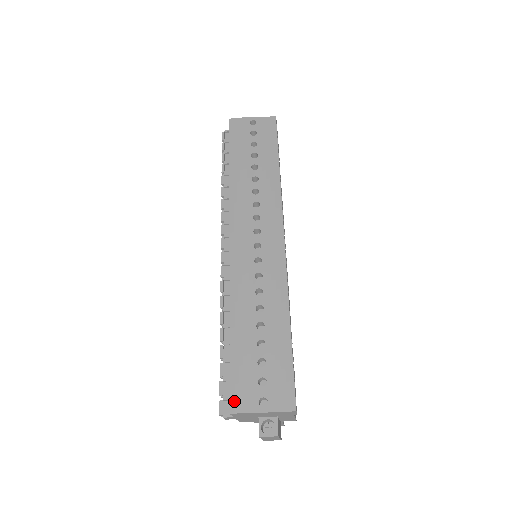
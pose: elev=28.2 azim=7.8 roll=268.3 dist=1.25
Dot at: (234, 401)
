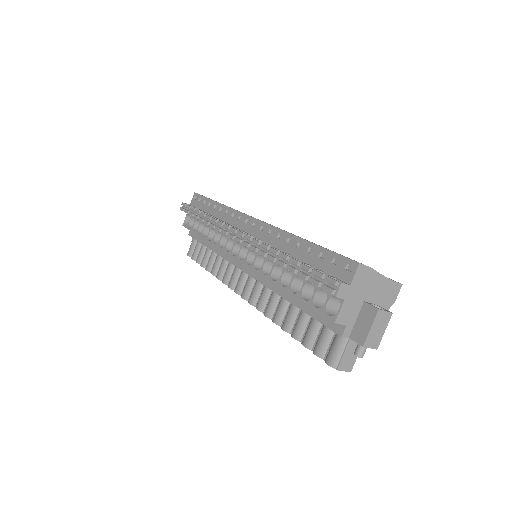
Dot at: (354, 260)
